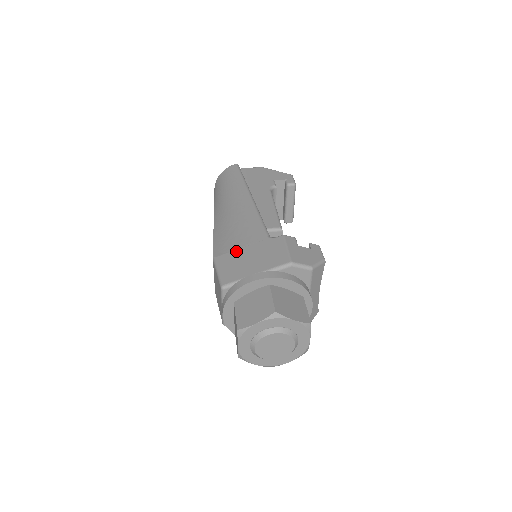
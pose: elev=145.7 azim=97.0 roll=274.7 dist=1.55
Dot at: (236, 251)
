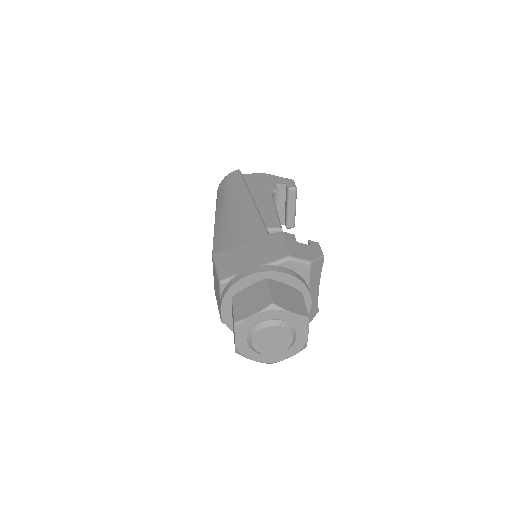
Dot at: (235, 248)
